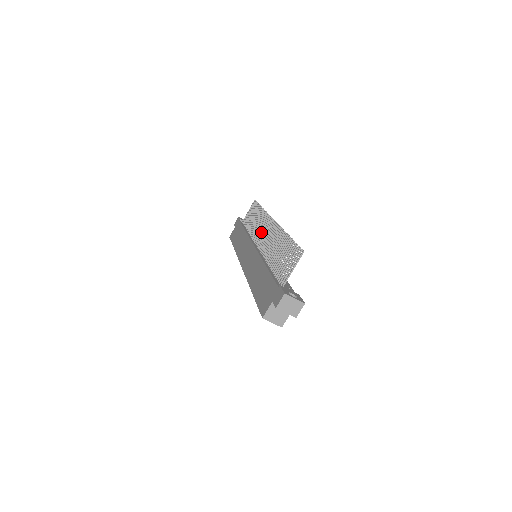
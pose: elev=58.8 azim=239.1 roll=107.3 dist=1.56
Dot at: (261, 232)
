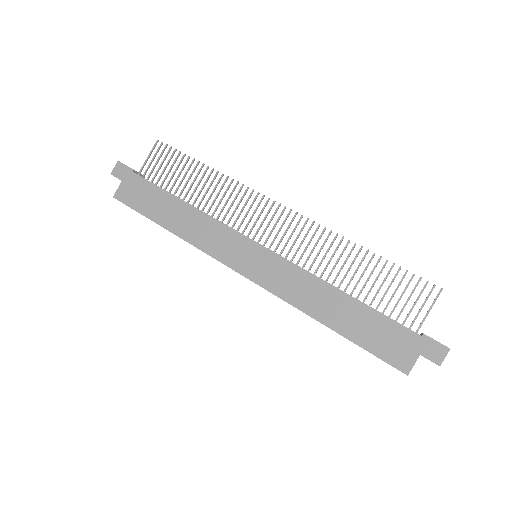
Dot at: (257, 220)
